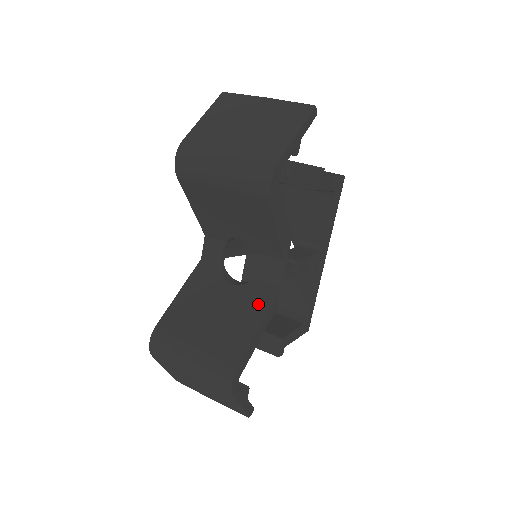
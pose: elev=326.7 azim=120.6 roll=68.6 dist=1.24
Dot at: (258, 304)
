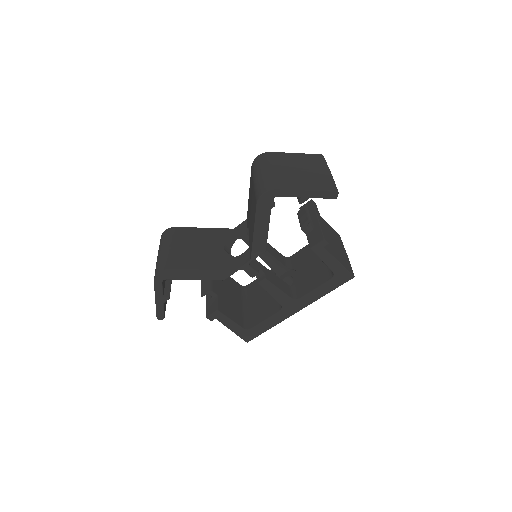
Dot at: (217, 264)
